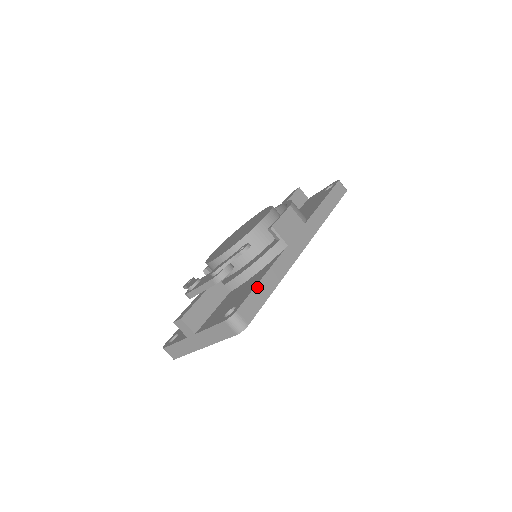
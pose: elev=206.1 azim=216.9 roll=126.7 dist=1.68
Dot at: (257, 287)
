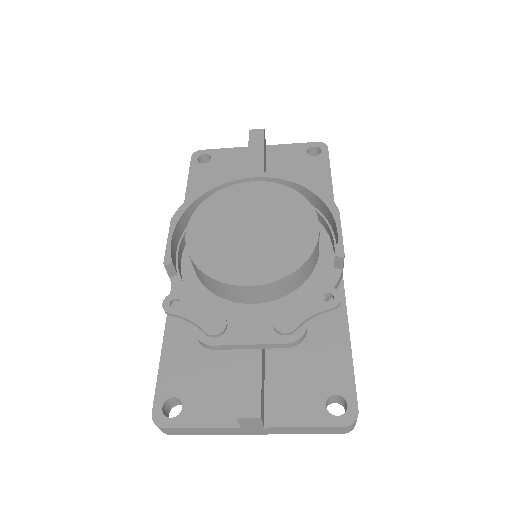
Dot at: (352, 359)
